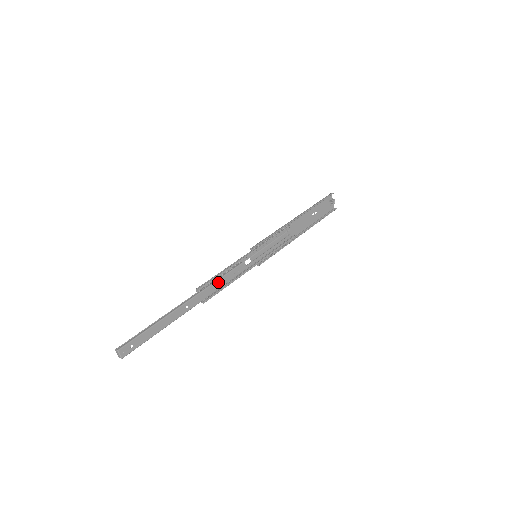
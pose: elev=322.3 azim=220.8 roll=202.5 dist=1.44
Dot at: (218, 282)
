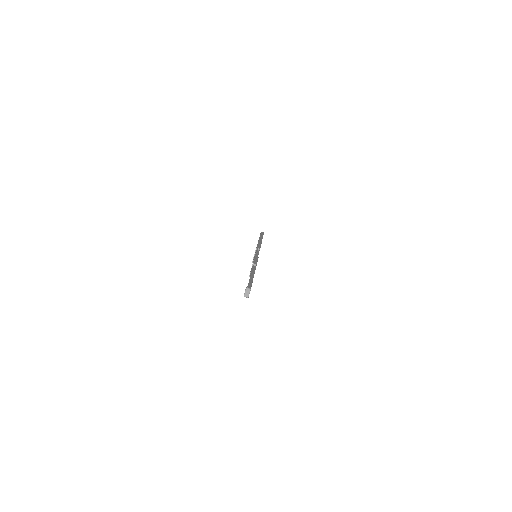
Dot at: occluded
